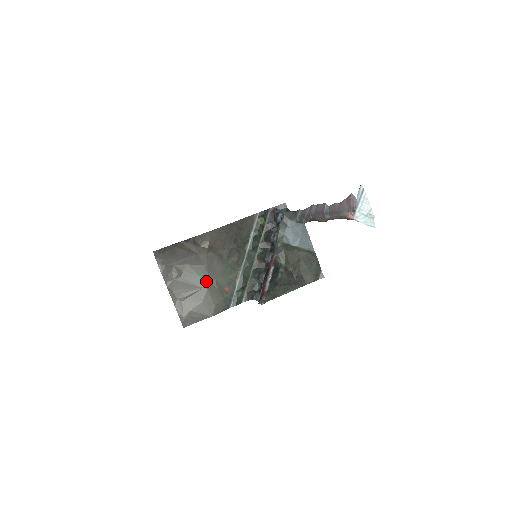
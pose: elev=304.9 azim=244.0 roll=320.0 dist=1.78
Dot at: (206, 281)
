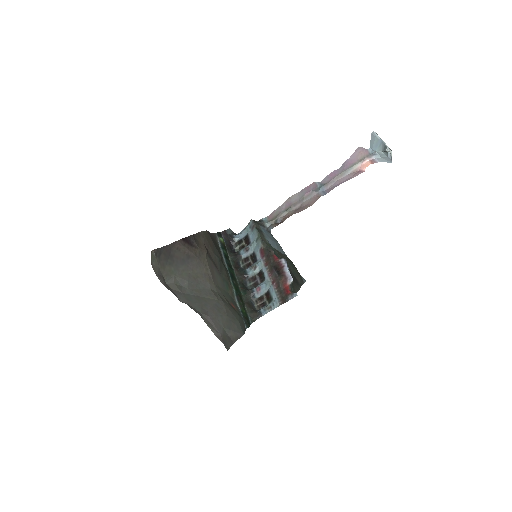
Dot at: (216, 293)
